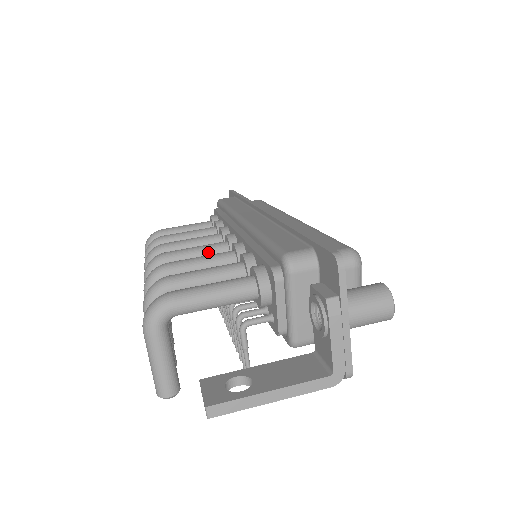
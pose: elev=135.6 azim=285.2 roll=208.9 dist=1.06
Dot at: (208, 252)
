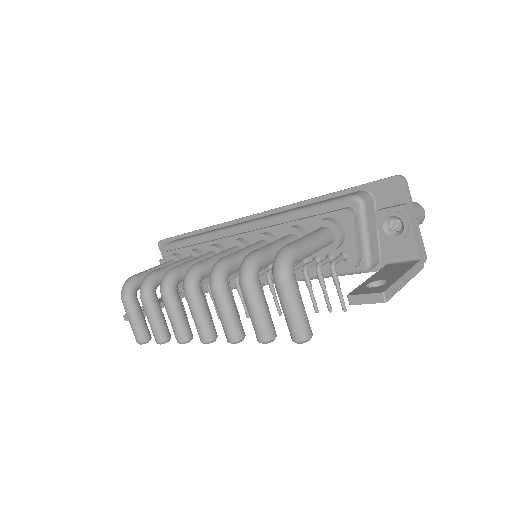
Dot at: occluded
